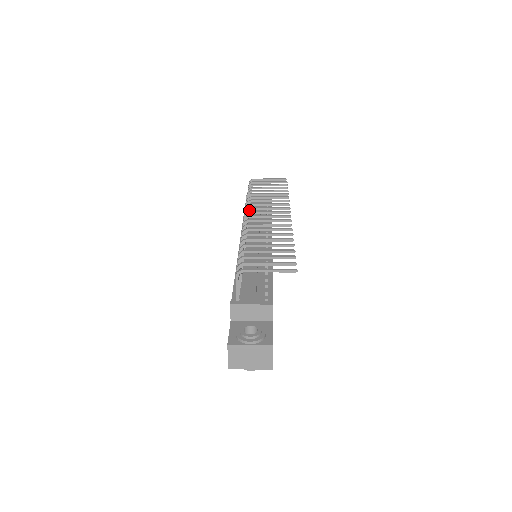
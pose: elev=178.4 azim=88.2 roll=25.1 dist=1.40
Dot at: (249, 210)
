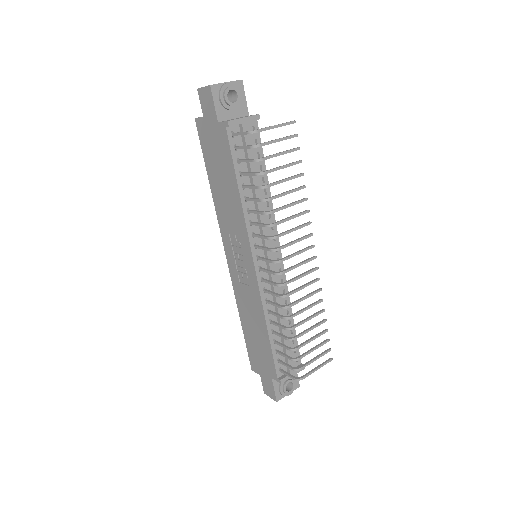
Dot at: (242, 175)
